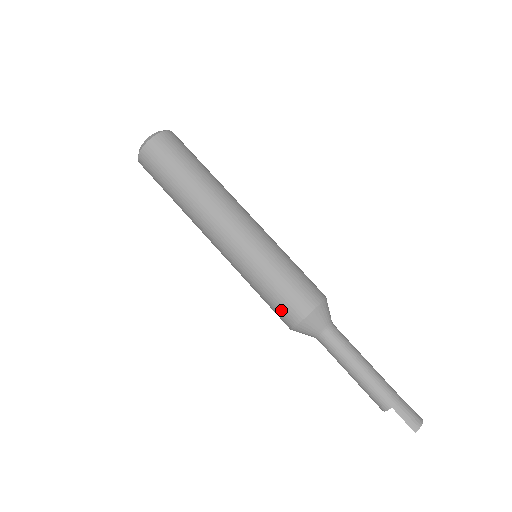
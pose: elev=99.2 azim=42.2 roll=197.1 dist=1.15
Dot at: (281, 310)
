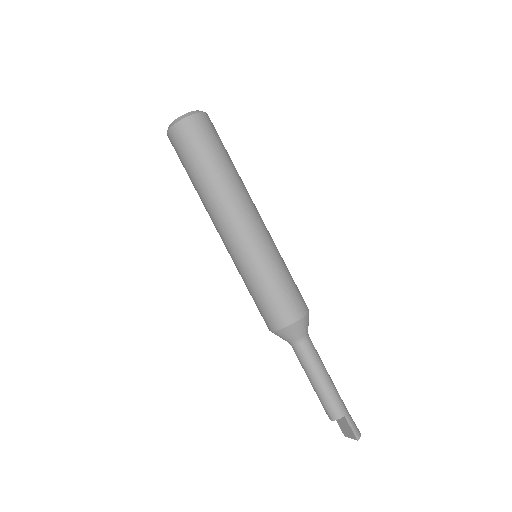
Dot at: (279, 308)
